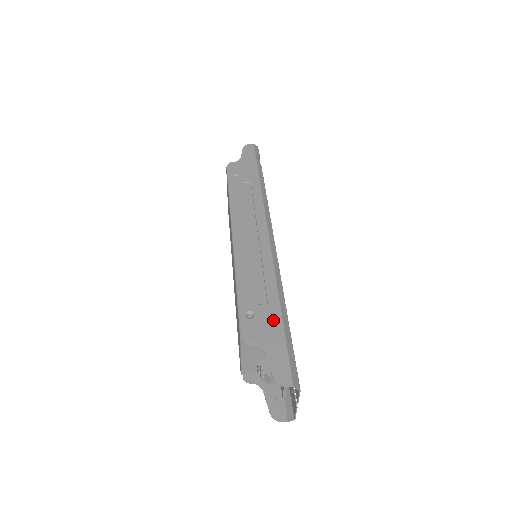
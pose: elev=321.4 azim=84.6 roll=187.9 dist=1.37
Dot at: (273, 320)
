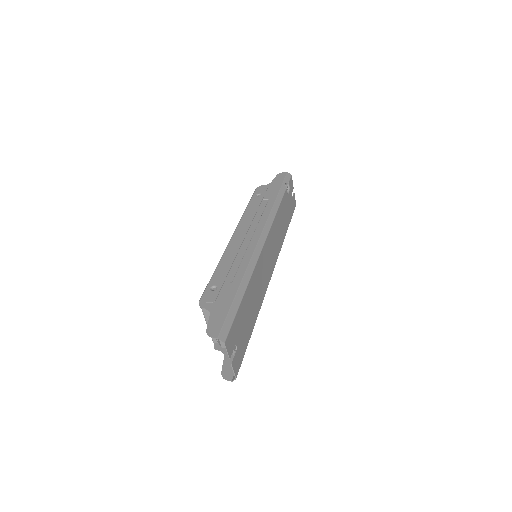
Dot at: (229, 293)
